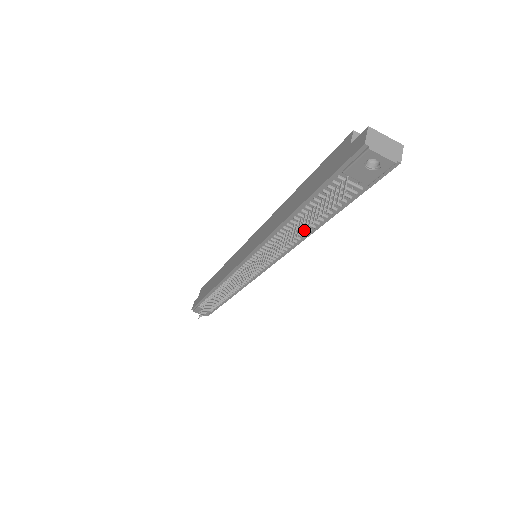
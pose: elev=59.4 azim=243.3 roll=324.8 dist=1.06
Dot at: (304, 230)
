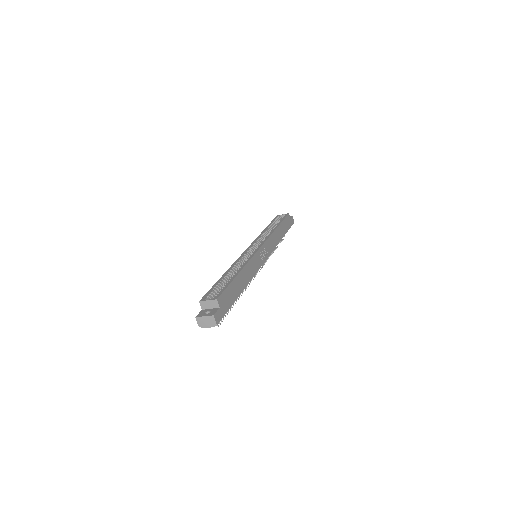
Dot at: occluded
